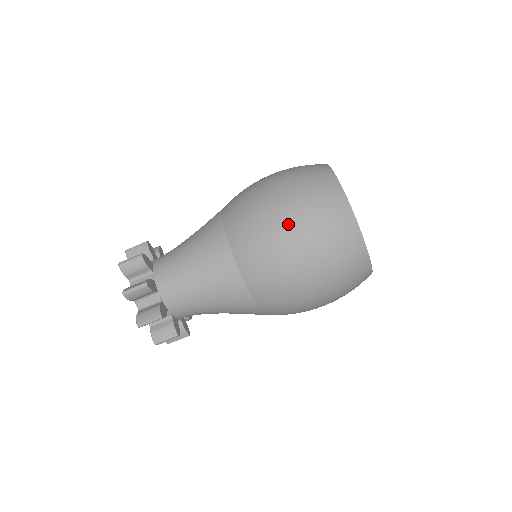
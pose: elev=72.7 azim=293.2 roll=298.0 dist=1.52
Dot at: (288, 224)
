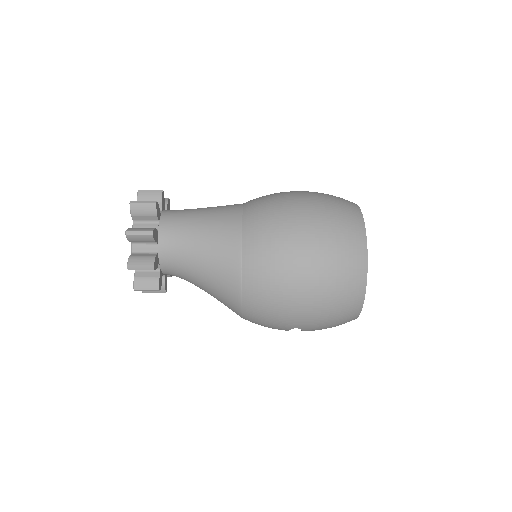
Dot at: (300, 191)
